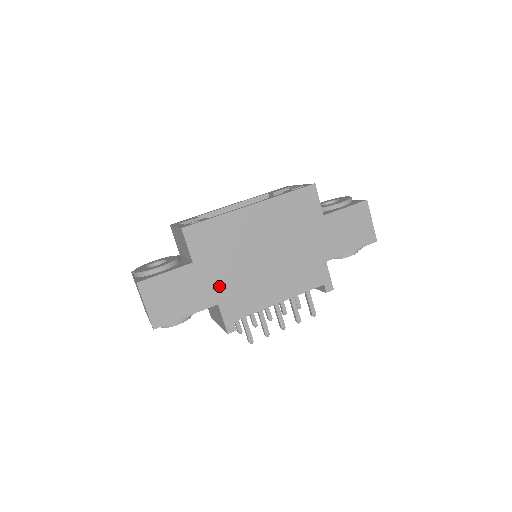
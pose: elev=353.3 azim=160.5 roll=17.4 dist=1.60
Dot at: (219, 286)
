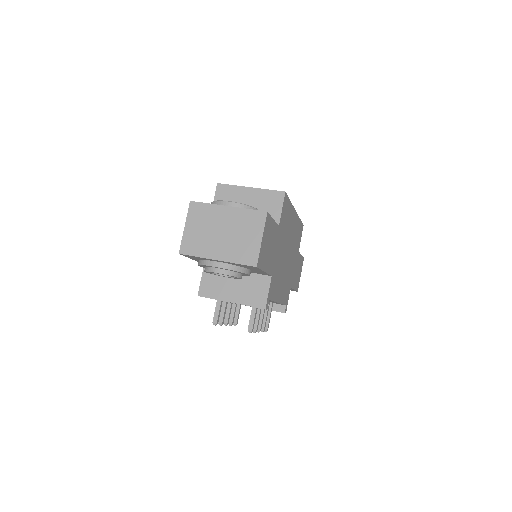
Dot at: (276, 260)
